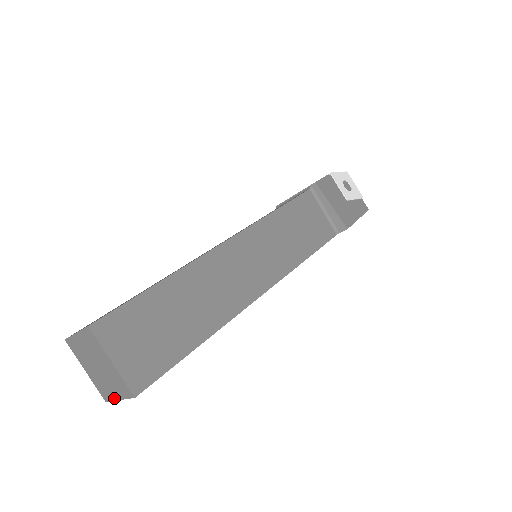
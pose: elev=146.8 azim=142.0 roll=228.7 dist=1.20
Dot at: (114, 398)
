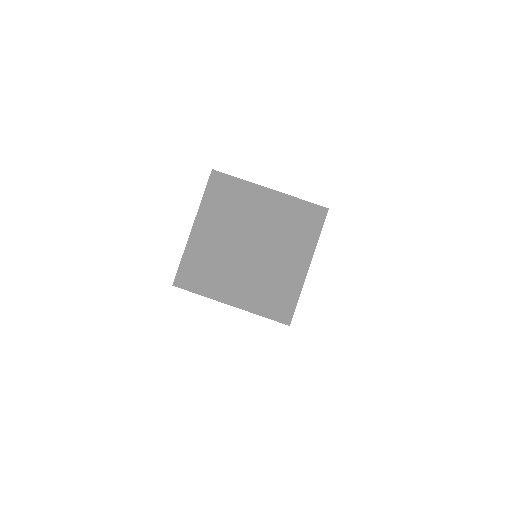
Dot at: (218, 296)
